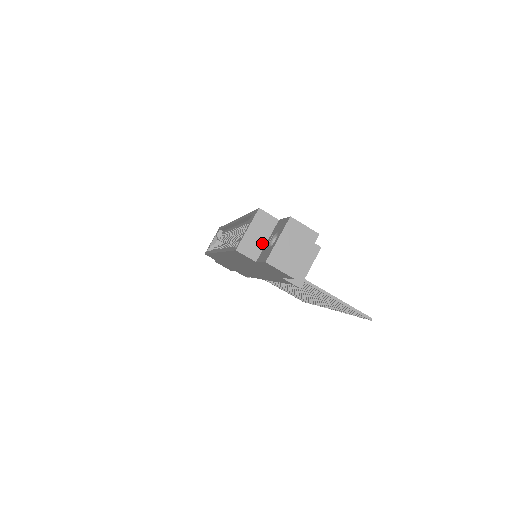
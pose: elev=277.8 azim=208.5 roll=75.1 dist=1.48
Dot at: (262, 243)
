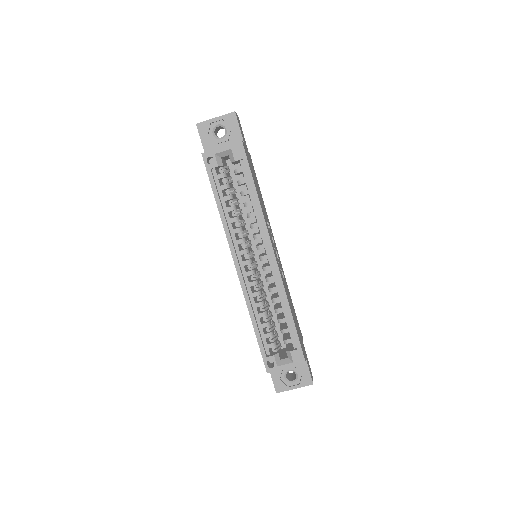
Dot at: occluded
